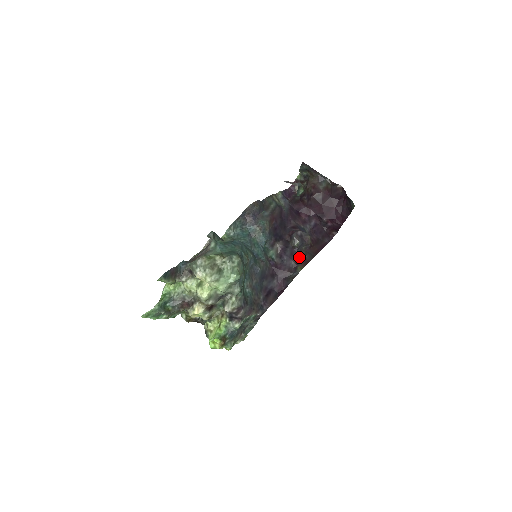
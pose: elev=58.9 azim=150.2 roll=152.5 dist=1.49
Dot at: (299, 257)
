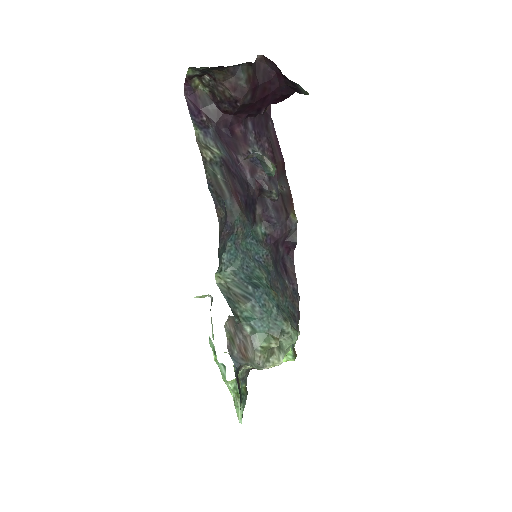
Dot at: (283, 203)
